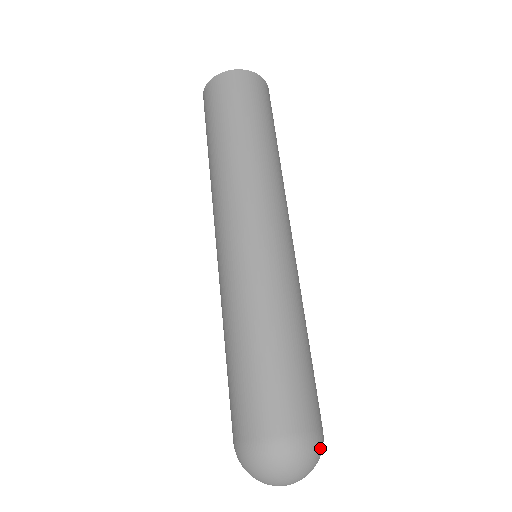
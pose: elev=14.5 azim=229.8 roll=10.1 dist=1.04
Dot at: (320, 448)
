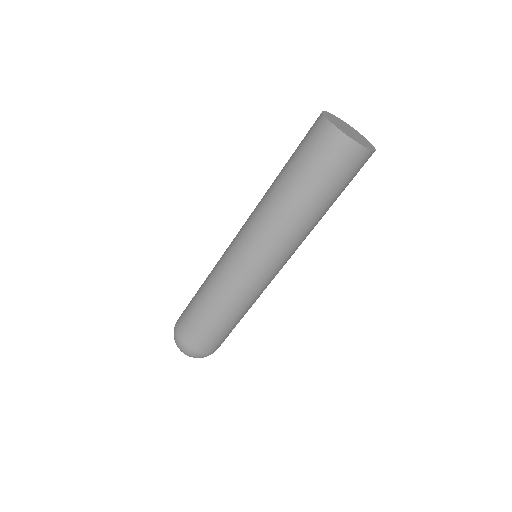
Dot at: occluded
